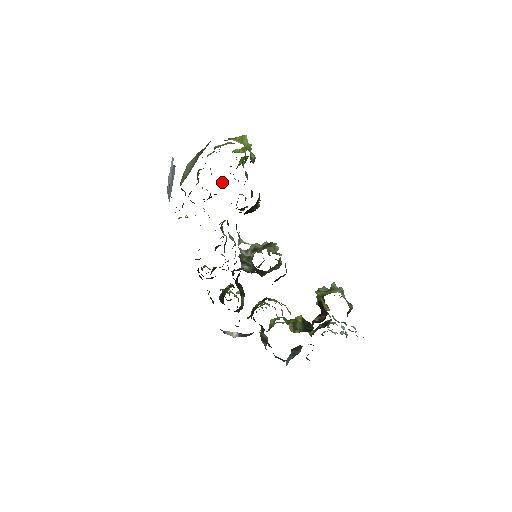
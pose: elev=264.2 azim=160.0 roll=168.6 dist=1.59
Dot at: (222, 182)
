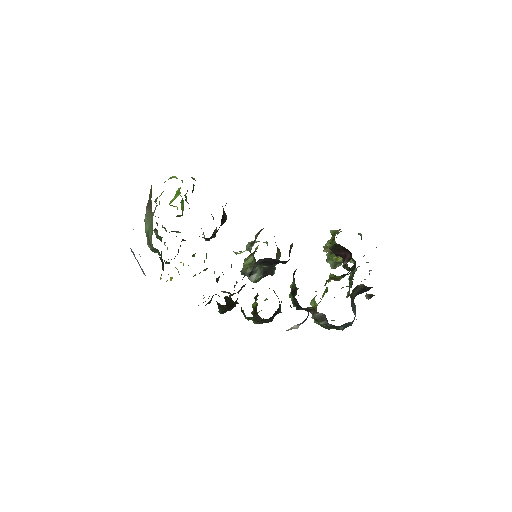
Dot at: (179, 232)
